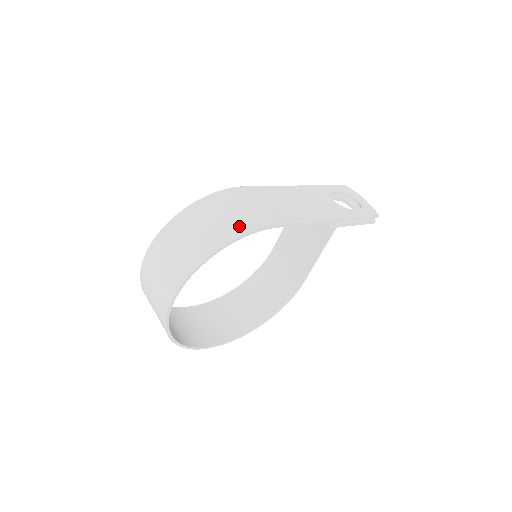
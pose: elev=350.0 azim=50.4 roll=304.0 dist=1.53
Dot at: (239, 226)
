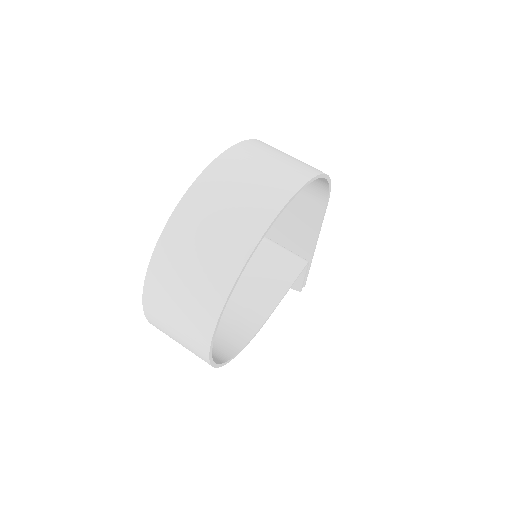
Dot at: occluded
